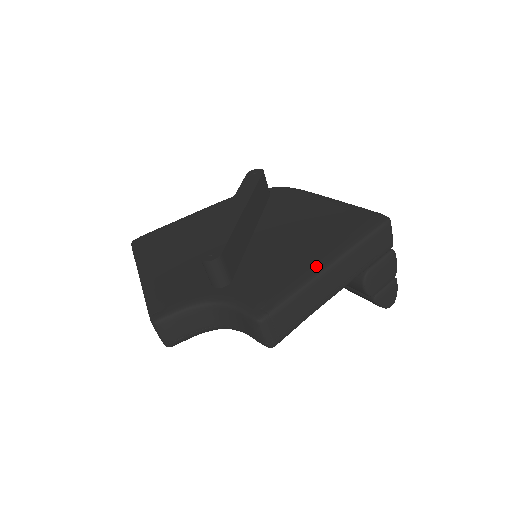
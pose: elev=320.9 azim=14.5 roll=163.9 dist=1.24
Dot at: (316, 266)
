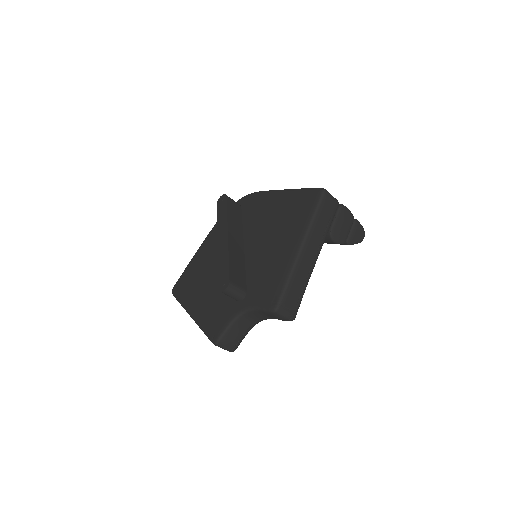
Dot at: (292, 253)
